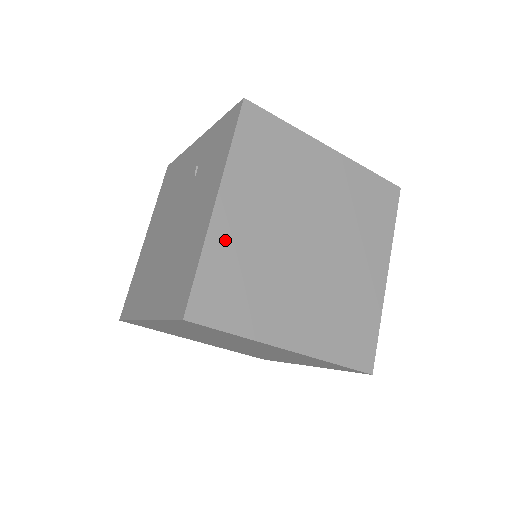
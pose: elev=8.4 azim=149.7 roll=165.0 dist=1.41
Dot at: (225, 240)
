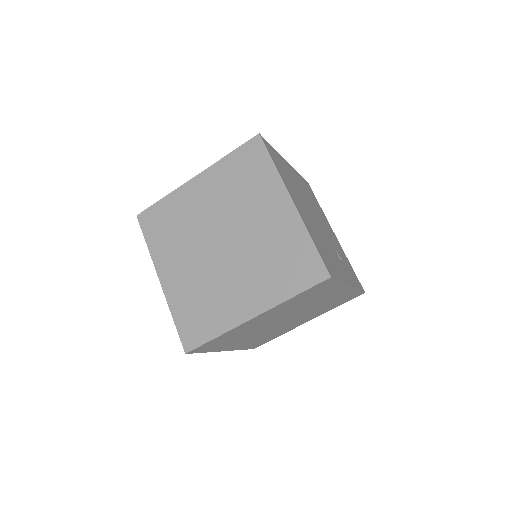
Dot at: (177, 295)
